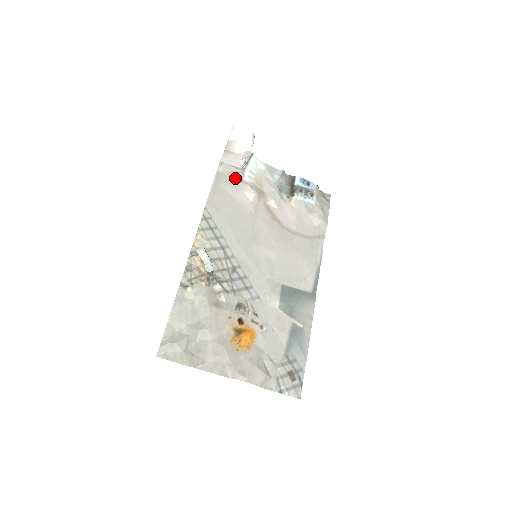
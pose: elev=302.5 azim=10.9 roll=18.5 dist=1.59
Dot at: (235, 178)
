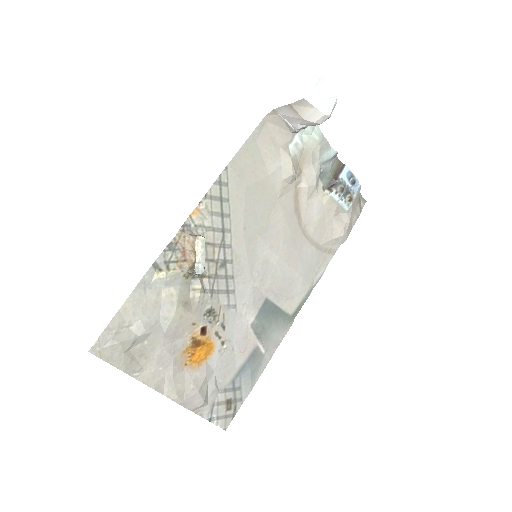
Dot at: (280, 140)
